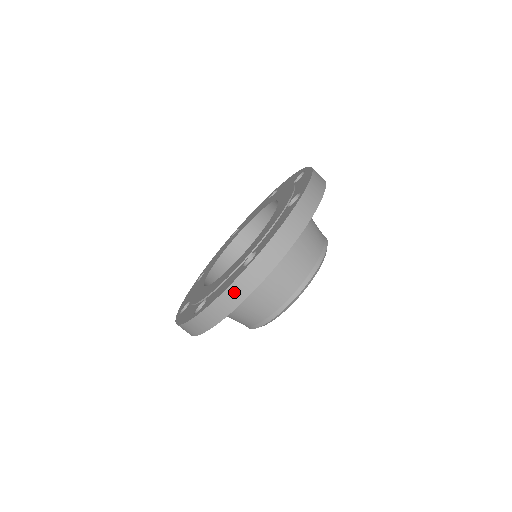
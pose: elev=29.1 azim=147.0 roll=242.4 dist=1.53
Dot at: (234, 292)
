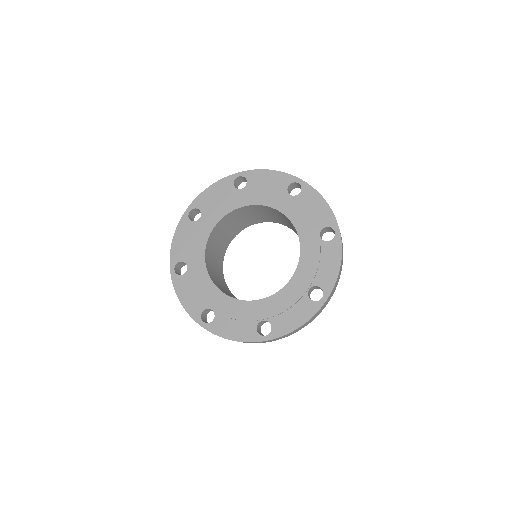
Dot at: (310, 321)
